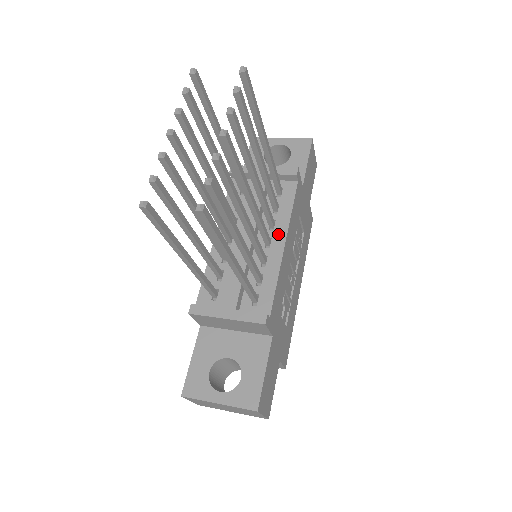
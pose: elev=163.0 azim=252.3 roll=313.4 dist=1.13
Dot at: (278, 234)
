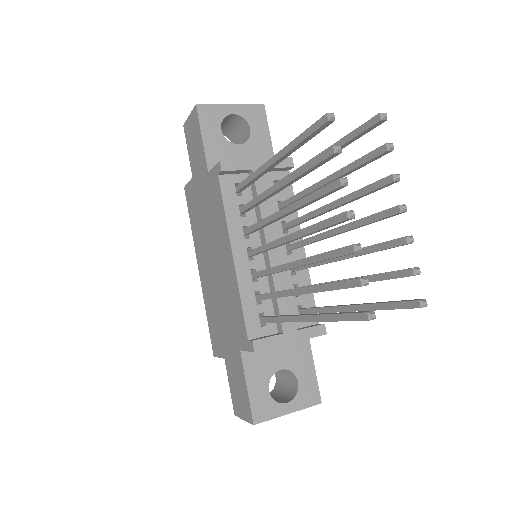
Dot at: occluded
